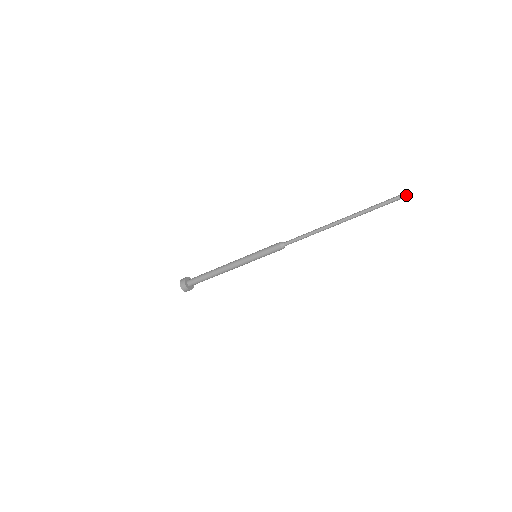
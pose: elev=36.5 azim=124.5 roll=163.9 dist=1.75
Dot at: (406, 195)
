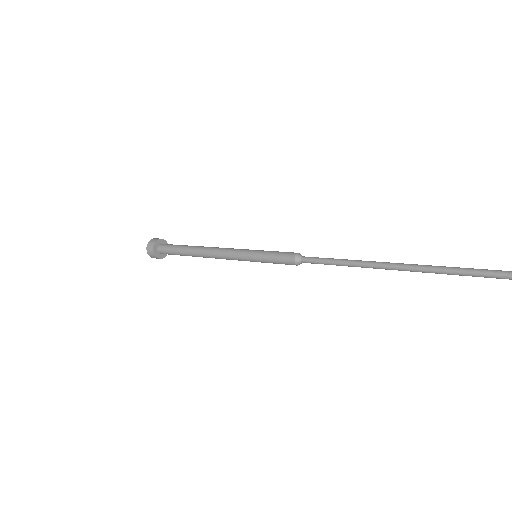
Dot at: out of frame
